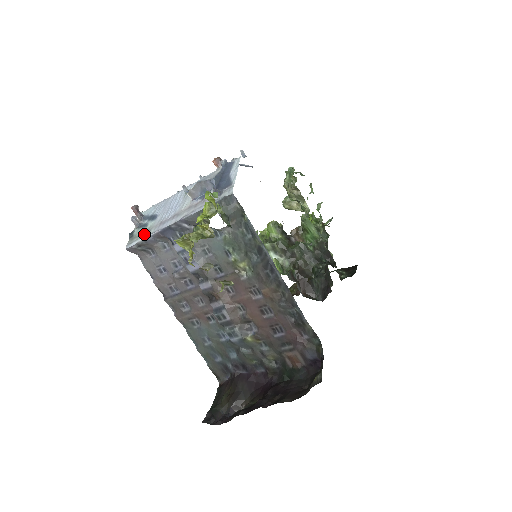
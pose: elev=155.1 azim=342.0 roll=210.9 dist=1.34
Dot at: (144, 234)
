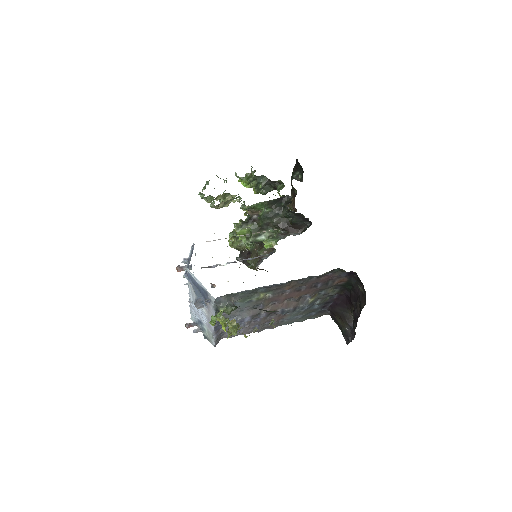
Dot at: (210, 336)
